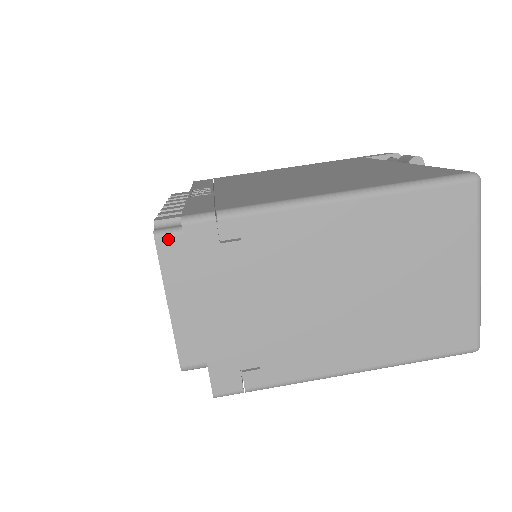
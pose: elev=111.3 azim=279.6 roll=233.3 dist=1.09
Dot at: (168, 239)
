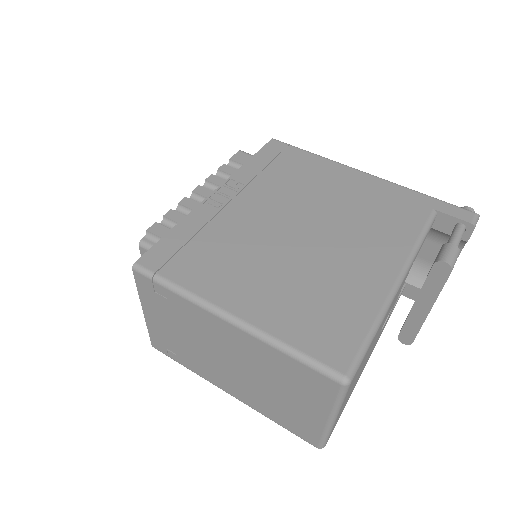
Dot at: occluded
